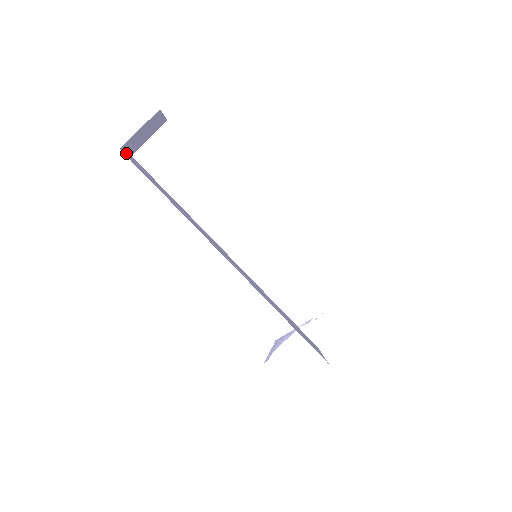
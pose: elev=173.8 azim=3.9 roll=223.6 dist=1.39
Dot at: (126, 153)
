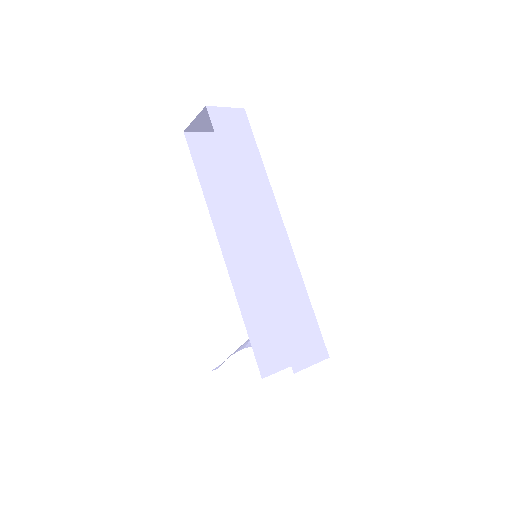
Dot at: (202, 133)
